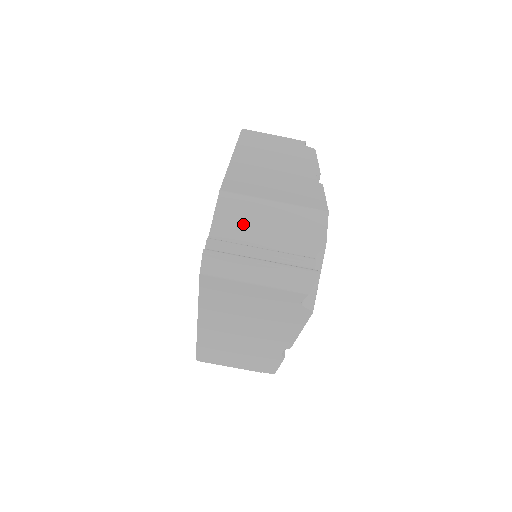
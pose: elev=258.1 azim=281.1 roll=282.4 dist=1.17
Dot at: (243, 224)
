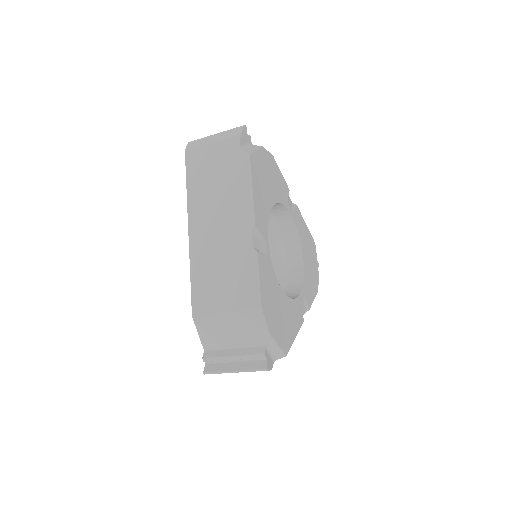
Dot at: (217, 336)
